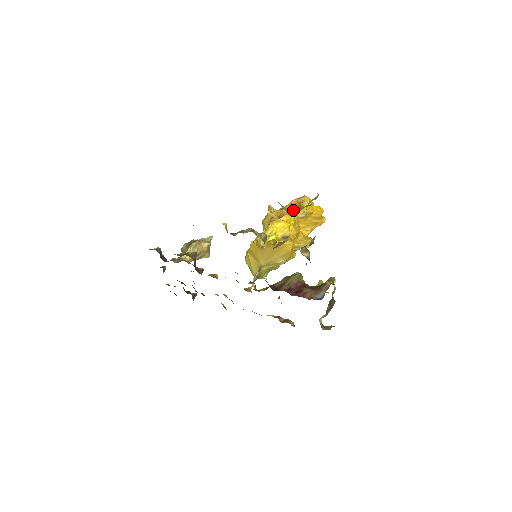
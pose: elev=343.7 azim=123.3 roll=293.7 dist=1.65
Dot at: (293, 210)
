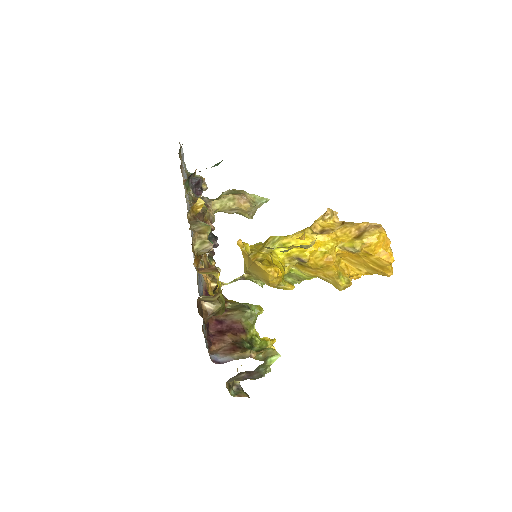
Dot at: occluded
